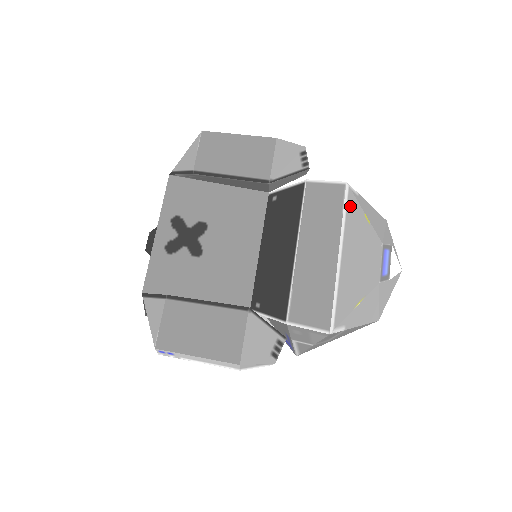
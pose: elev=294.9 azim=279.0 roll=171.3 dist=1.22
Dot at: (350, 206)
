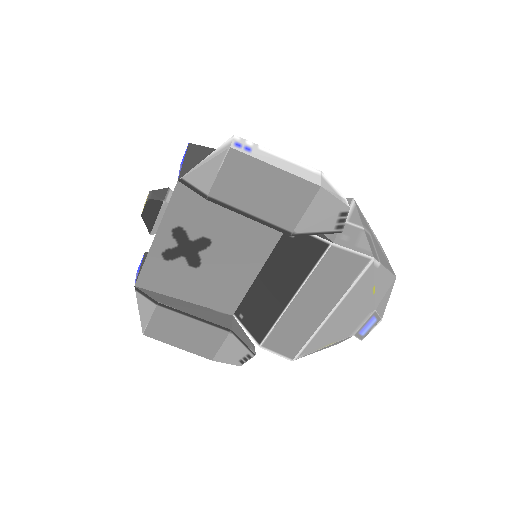
Dot at: (363, 279)
